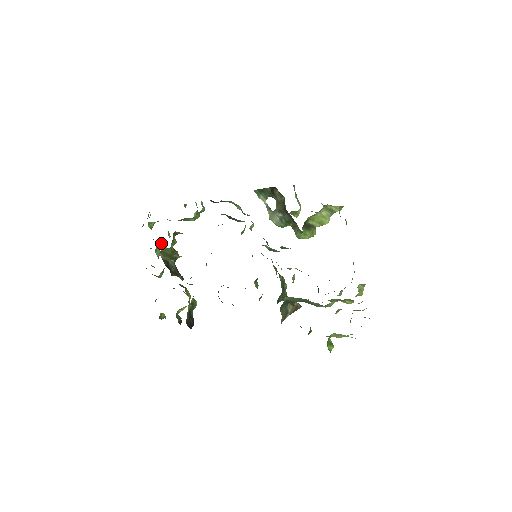
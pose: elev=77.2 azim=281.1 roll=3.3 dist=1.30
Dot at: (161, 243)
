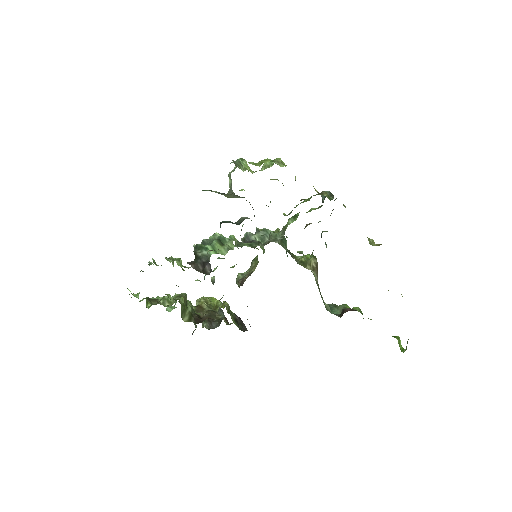
Dot at: (165, 301)
